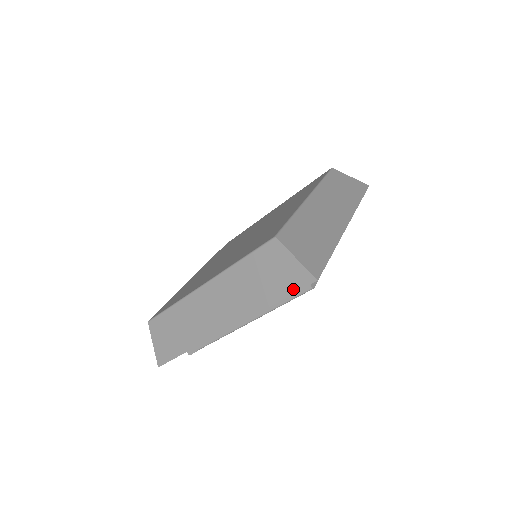
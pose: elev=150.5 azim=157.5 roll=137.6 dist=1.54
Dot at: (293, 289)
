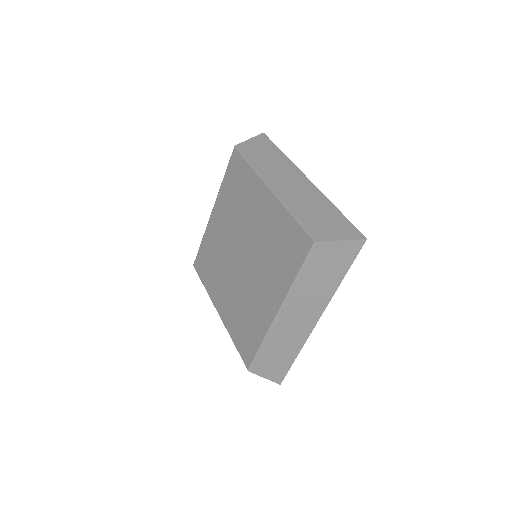
Dot at: (352, 258)
